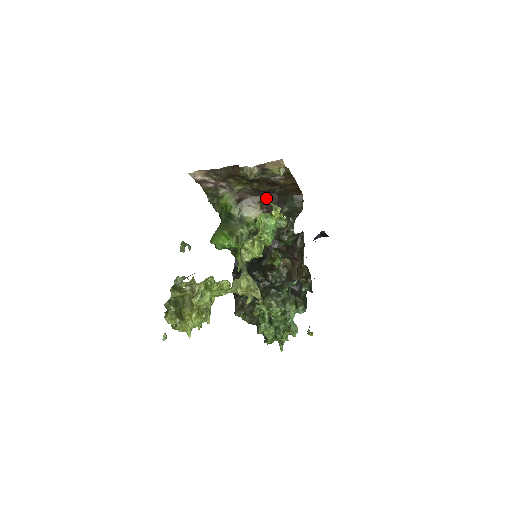
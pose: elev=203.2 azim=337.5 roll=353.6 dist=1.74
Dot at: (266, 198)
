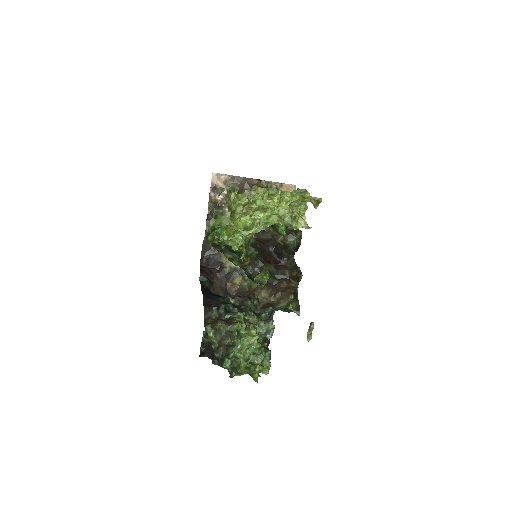
Dot at: (252, 237)
